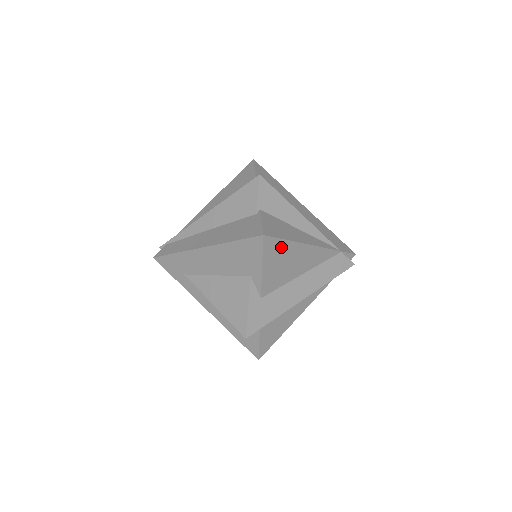
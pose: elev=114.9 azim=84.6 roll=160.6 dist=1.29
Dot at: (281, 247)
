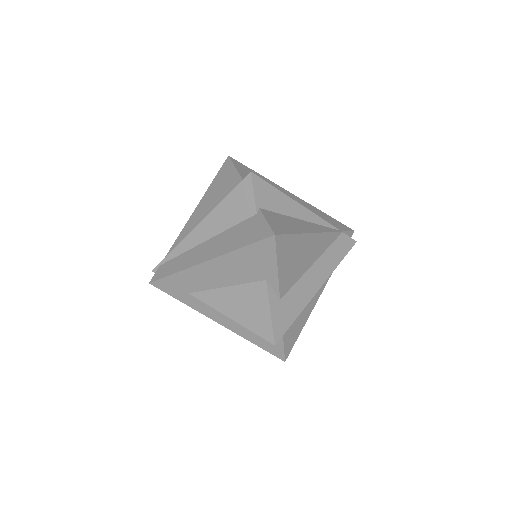
Dot at: (291, 243)
